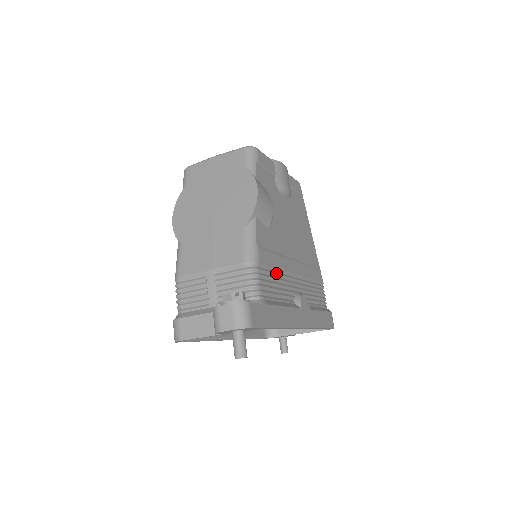
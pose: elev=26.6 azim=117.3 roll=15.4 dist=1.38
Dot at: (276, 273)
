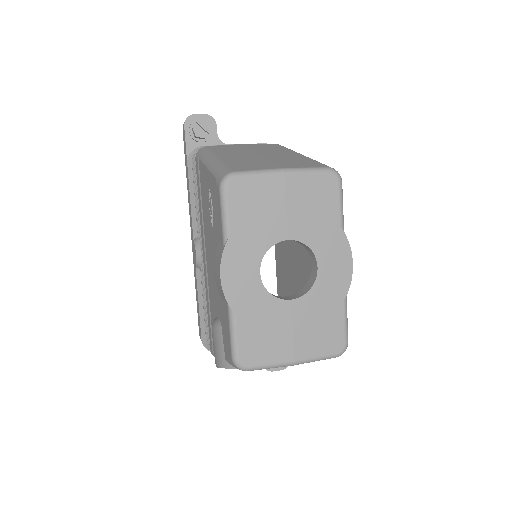
Dot at: occluded
